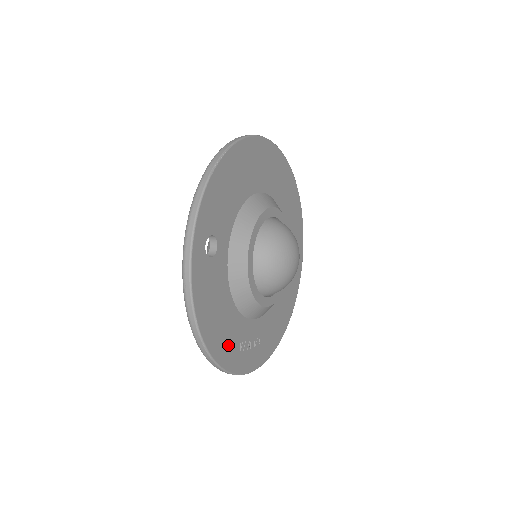
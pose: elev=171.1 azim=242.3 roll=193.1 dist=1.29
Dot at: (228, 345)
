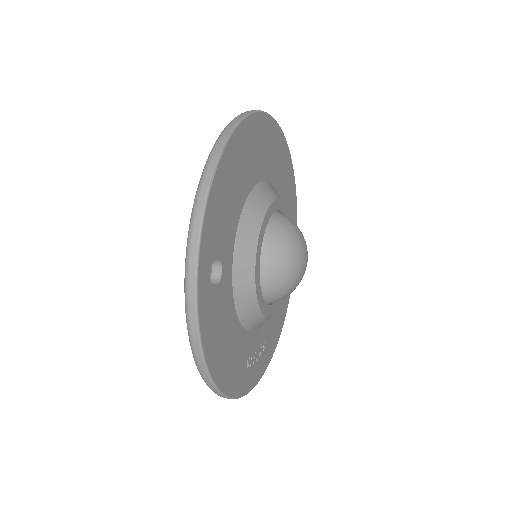
Dot at: (237, 371)
